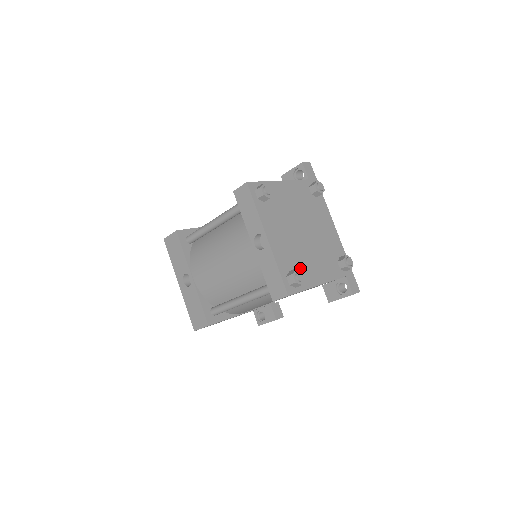
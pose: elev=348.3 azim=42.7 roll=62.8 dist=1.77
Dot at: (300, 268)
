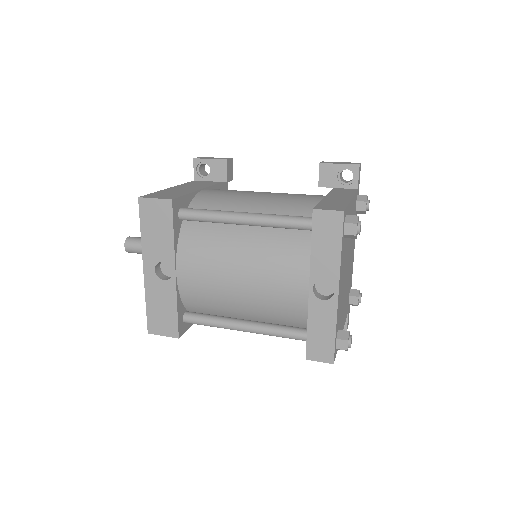
Dot at: occluded
